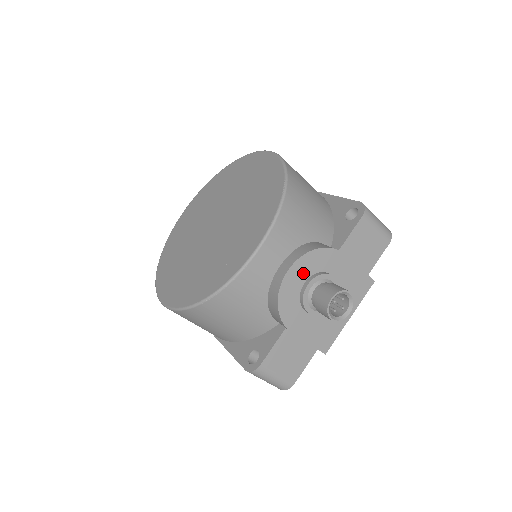
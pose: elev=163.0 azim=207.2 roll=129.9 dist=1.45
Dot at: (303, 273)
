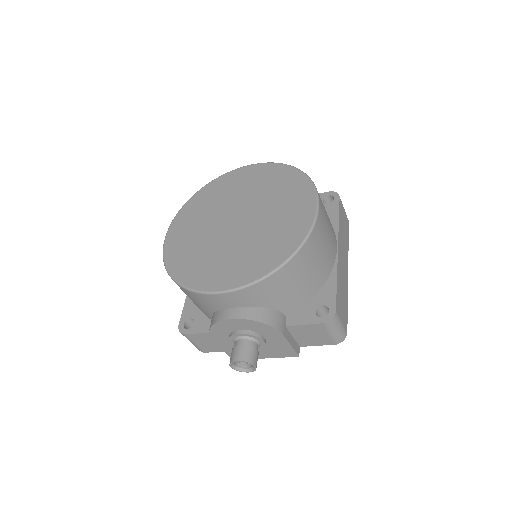
Dot at: (242, 326)
